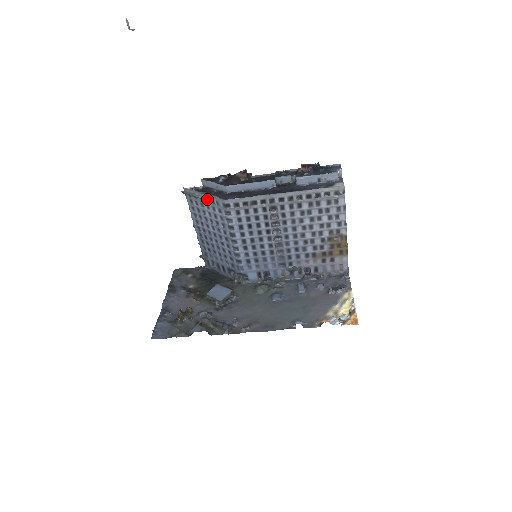
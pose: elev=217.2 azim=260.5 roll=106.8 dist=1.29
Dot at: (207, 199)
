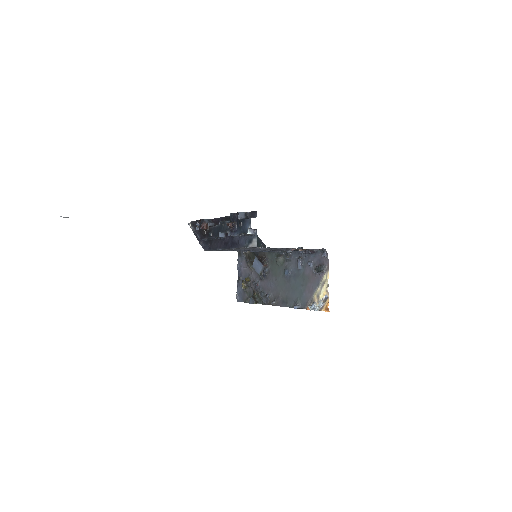
Dot at: occluded
